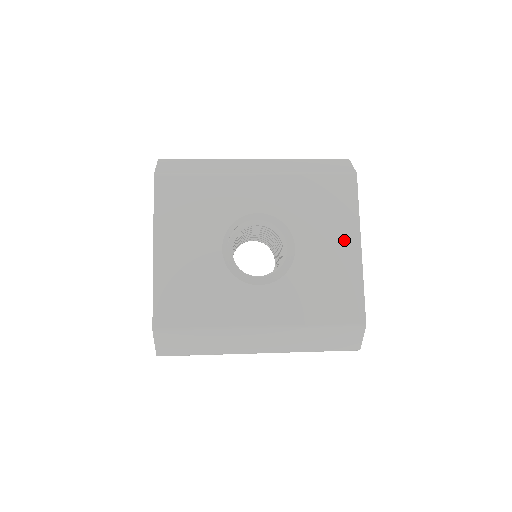
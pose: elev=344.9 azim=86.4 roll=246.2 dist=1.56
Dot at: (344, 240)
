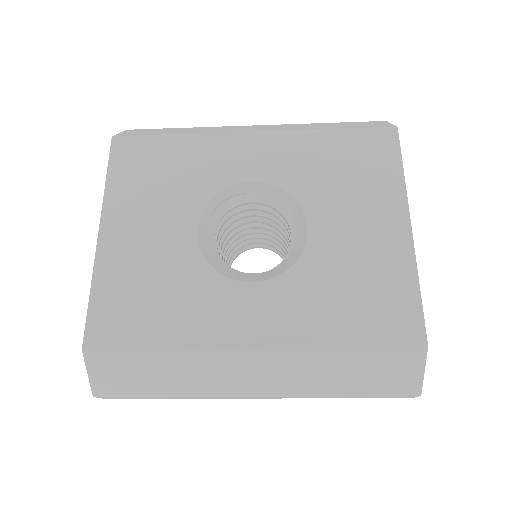
Dot at: (383, 216)
